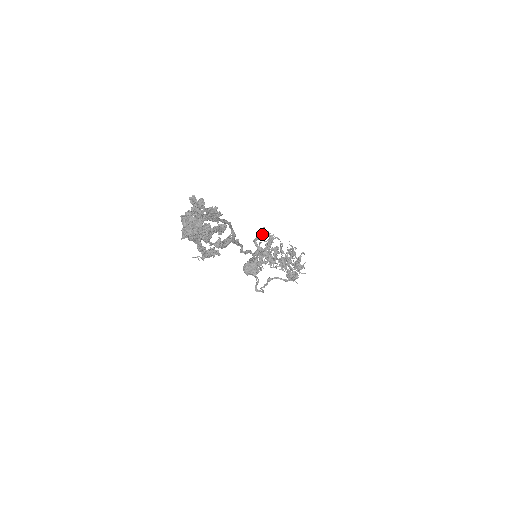
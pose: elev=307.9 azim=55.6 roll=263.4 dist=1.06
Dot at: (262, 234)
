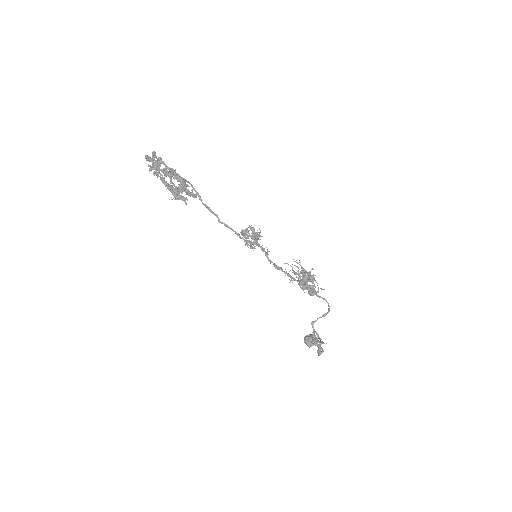
Dot at: (246, 229)
